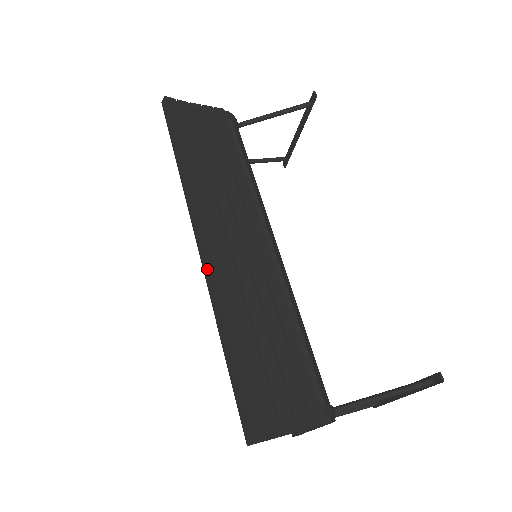
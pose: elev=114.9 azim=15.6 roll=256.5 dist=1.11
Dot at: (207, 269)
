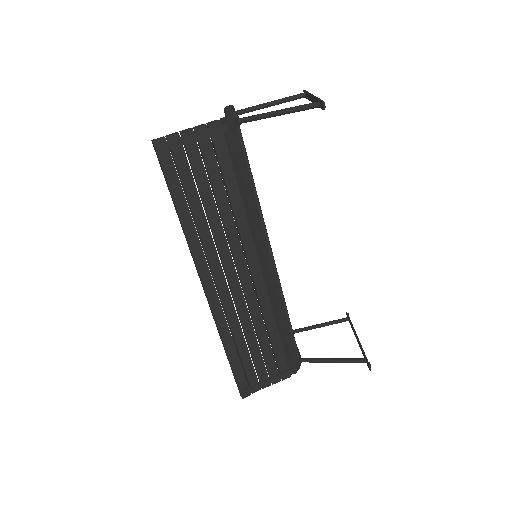
Dot at: (211, 309)
